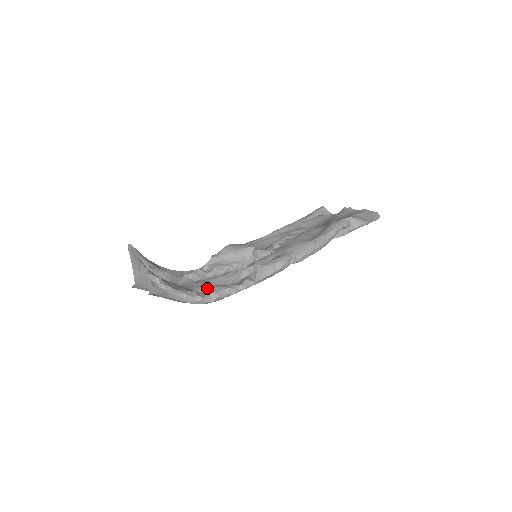
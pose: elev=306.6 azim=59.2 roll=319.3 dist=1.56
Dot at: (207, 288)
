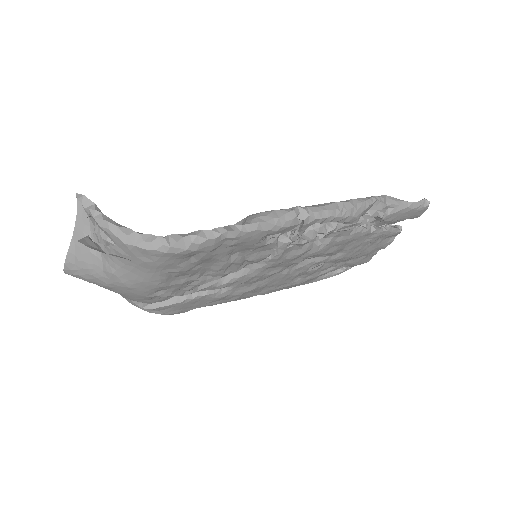
Dot at: occluded
